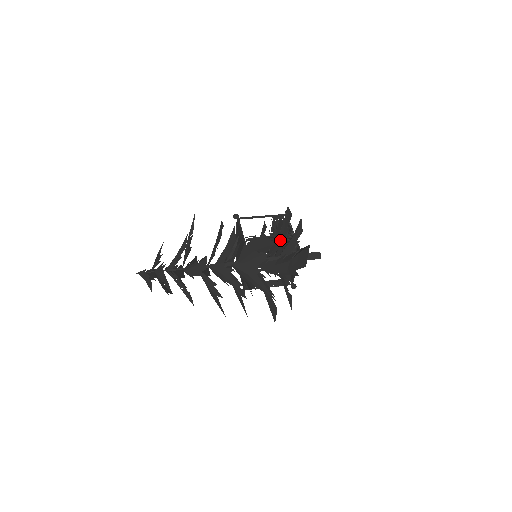
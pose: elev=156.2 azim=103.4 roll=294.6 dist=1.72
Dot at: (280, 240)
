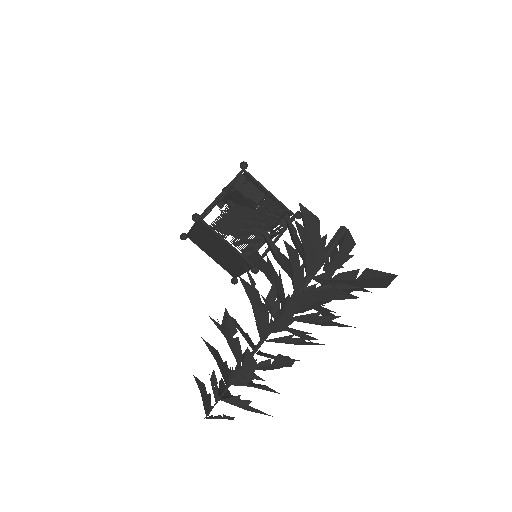
Dot at: (317, 254)
